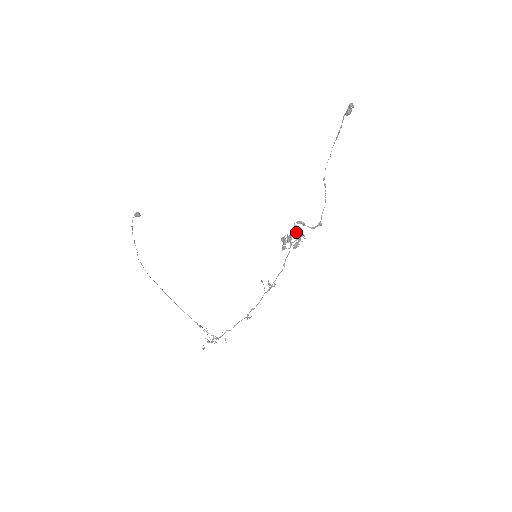
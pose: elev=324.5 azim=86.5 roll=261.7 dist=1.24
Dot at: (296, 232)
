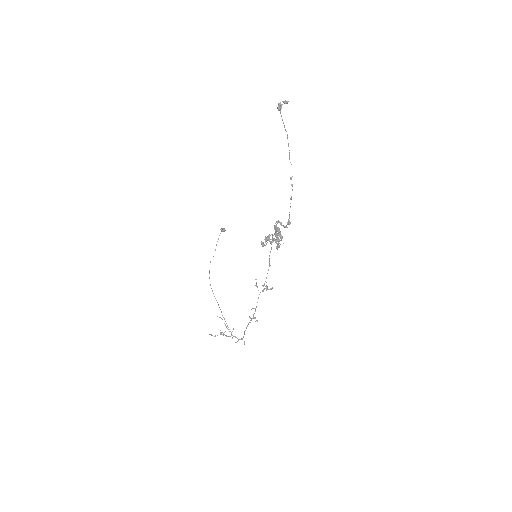
Dot at: (275, 231)
